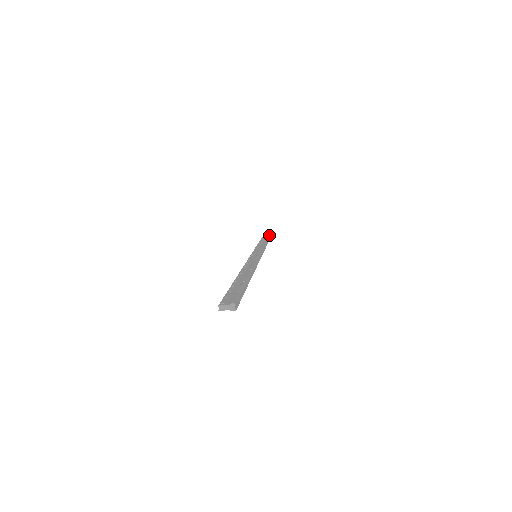
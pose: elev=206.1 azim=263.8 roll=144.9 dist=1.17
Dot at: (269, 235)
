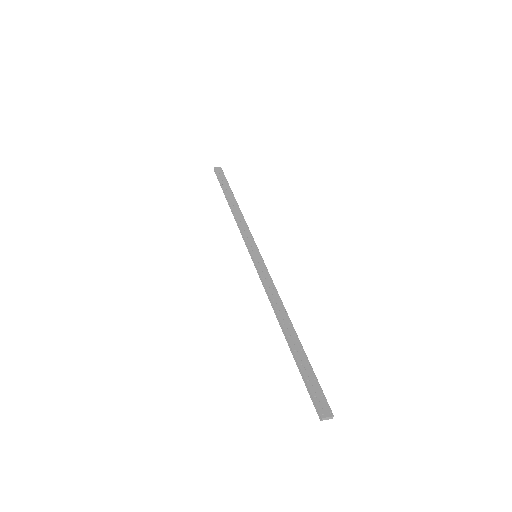
Dot at: occluded
